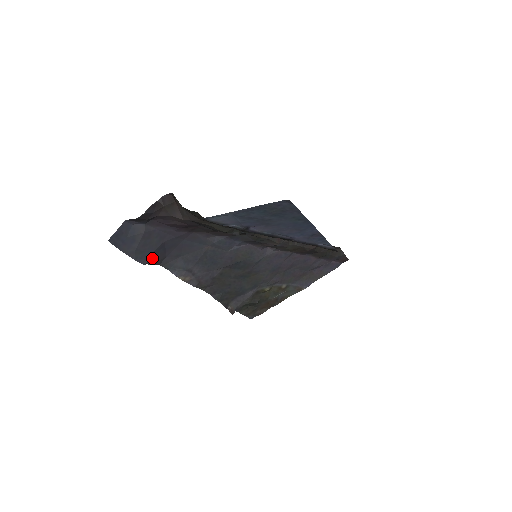
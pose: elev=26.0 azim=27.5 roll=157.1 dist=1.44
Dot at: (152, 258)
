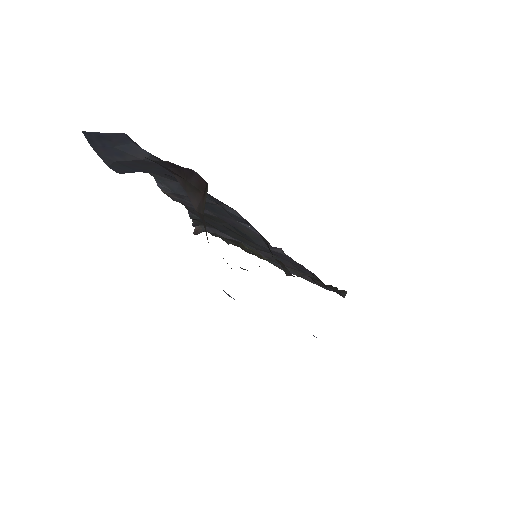
Dot at: occluded
